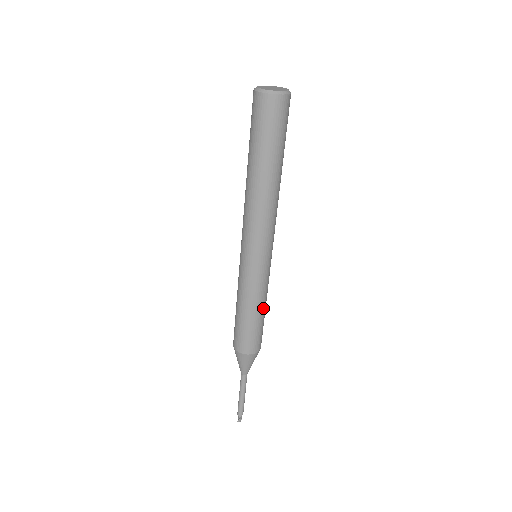
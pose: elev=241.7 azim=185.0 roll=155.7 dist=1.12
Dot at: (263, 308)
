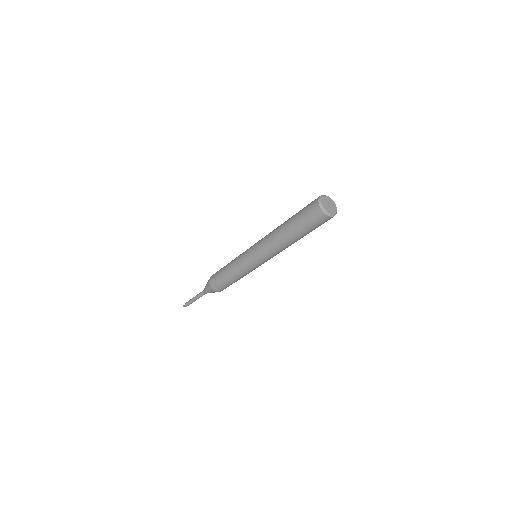
Dot at: (236, 279)
